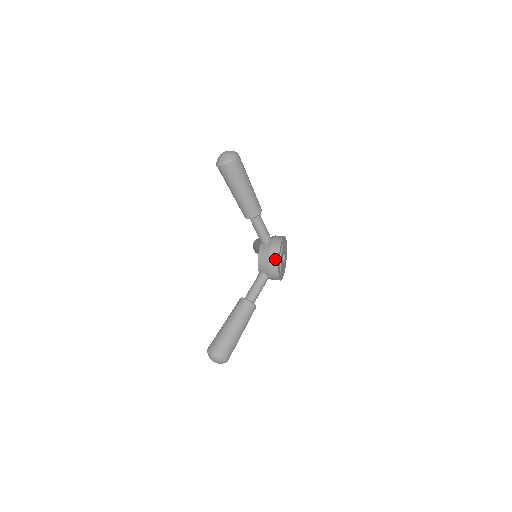
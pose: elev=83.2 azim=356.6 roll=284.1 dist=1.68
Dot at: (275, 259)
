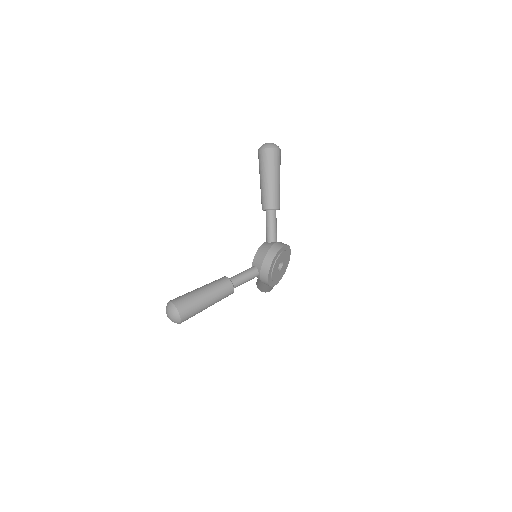
Dot at: (272, 254)
